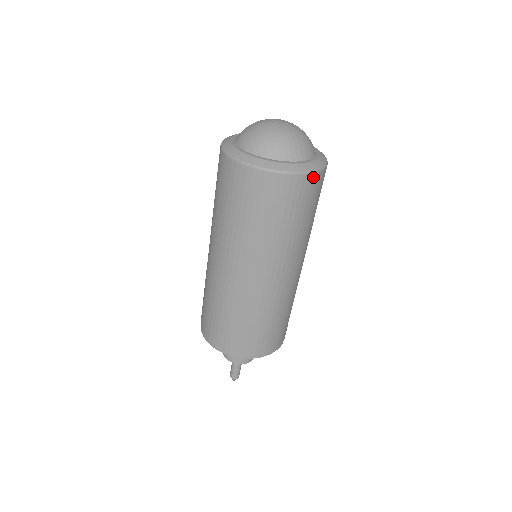
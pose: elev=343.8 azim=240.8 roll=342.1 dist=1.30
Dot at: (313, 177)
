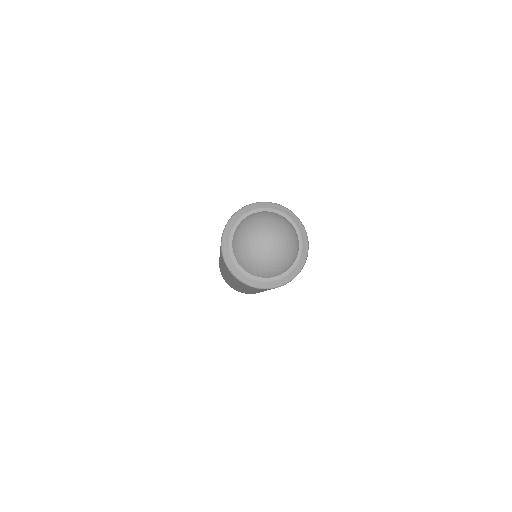
Dot at: occluded
